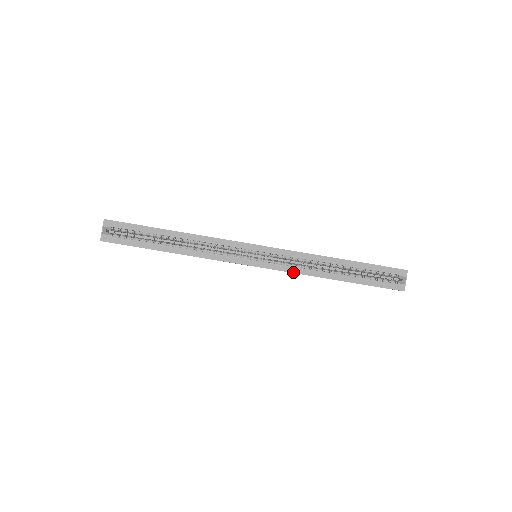
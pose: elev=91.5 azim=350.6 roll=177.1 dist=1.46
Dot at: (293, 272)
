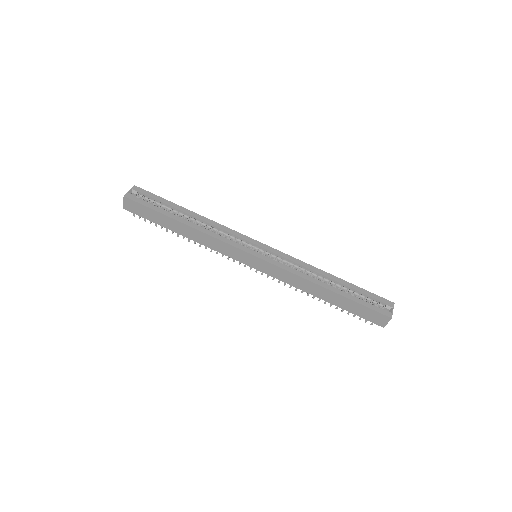
Dot at: (289, 271)
